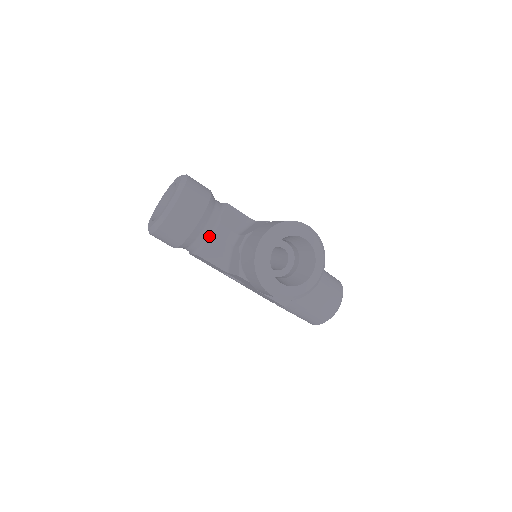
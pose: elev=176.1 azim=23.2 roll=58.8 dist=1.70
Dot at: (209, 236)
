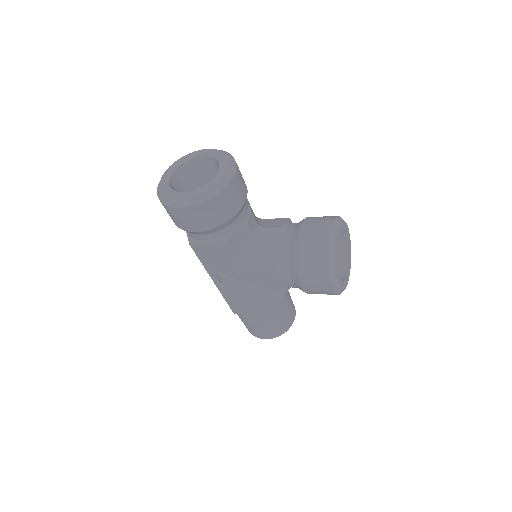
Dot at: (243, 223)
